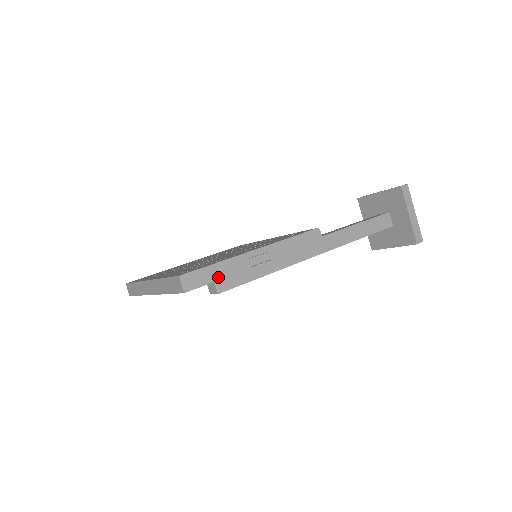
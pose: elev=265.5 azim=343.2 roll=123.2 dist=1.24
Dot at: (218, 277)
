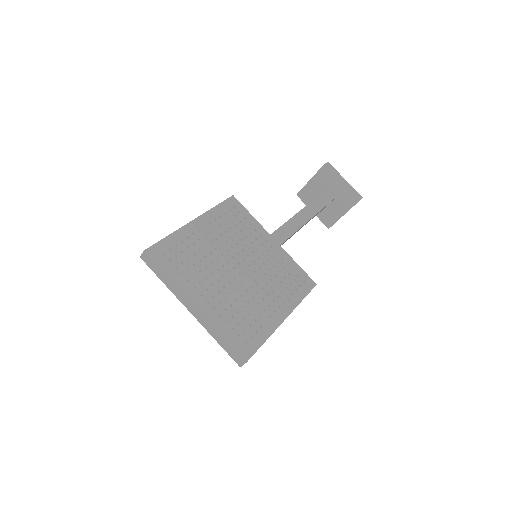
Dot at: occluded
